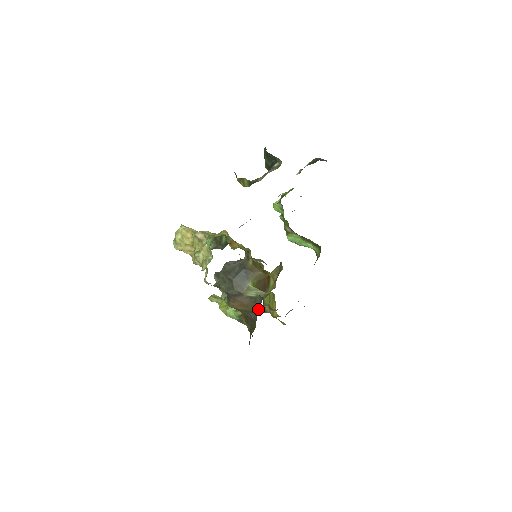
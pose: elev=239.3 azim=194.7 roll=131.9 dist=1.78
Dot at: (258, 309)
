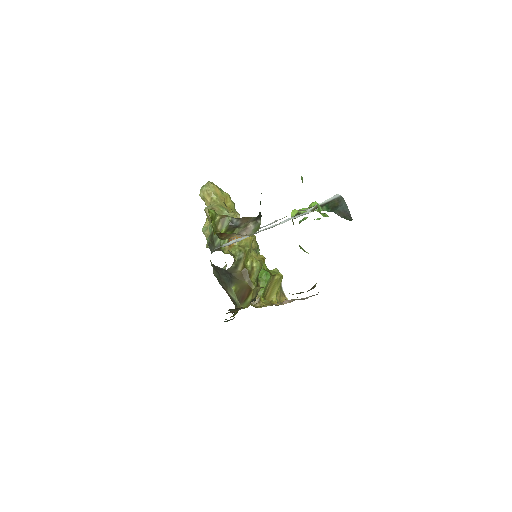
Dot at: occluded
